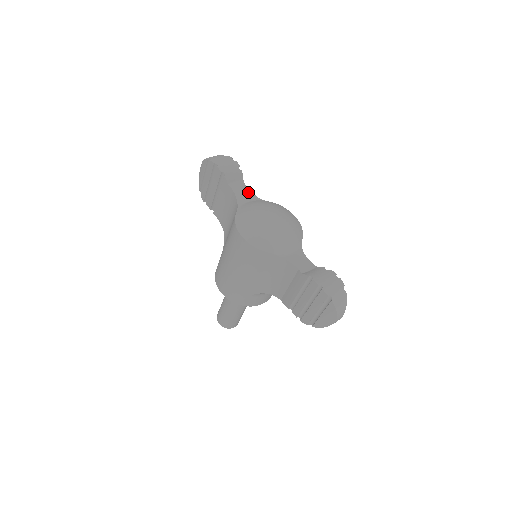
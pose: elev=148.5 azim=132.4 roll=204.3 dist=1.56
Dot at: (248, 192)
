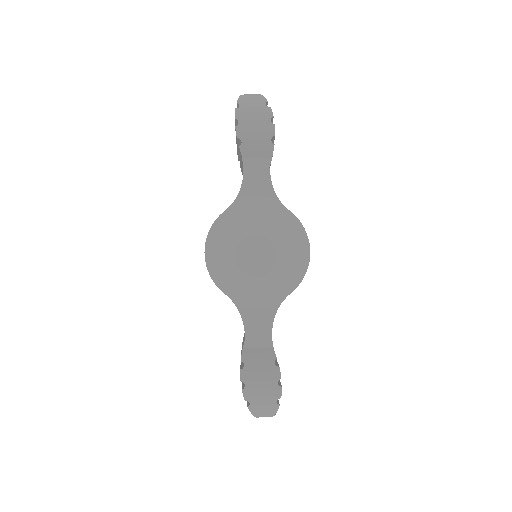
Dot at: (266, 182)
